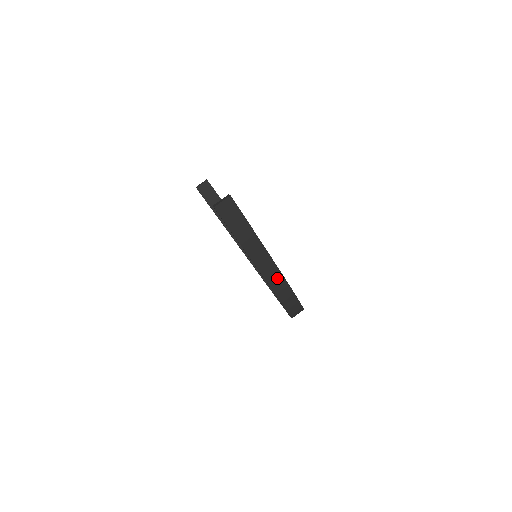
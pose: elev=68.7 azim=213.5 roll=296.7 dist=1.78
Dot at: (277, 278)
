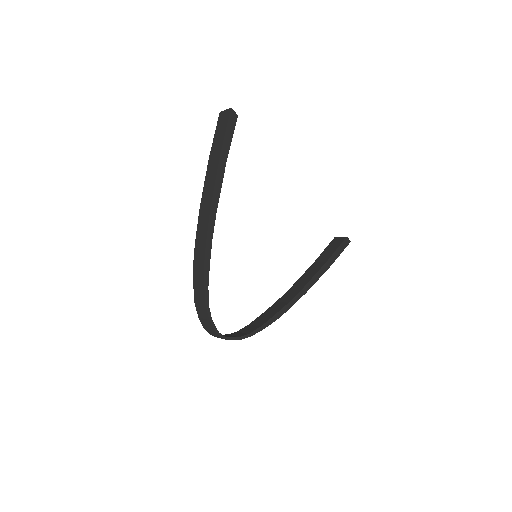
Dot at: (205, 224)
